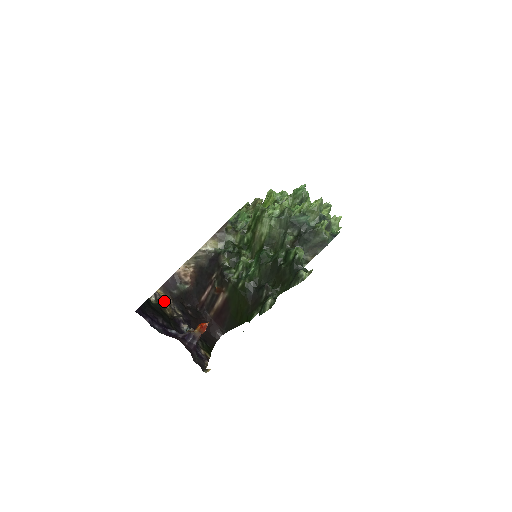
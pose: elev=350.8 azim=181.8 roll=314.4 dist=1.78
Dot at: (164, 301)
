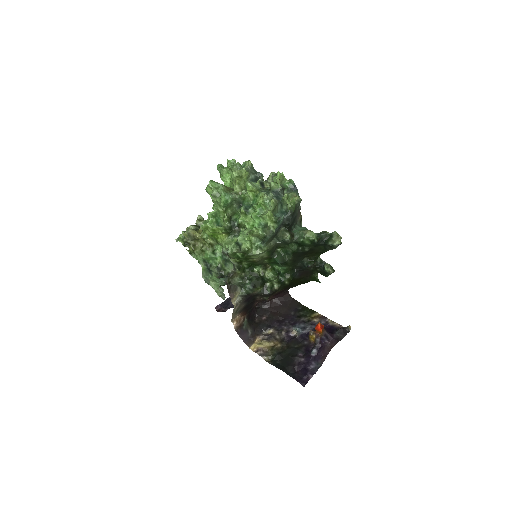
Dot at: (264, 346)
